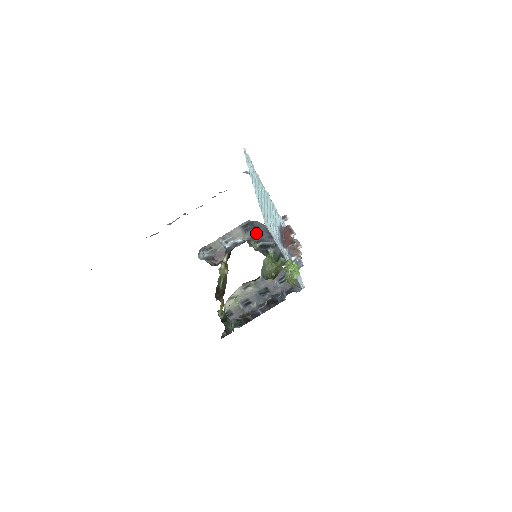
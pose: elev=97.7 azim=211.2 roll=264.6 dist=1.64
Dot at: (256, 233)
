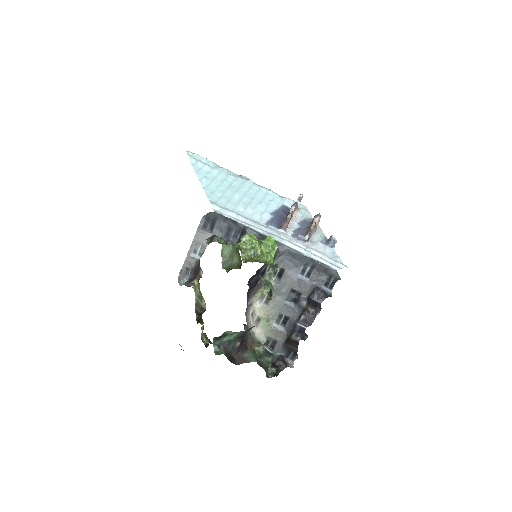
Dot at: (221, 227)
